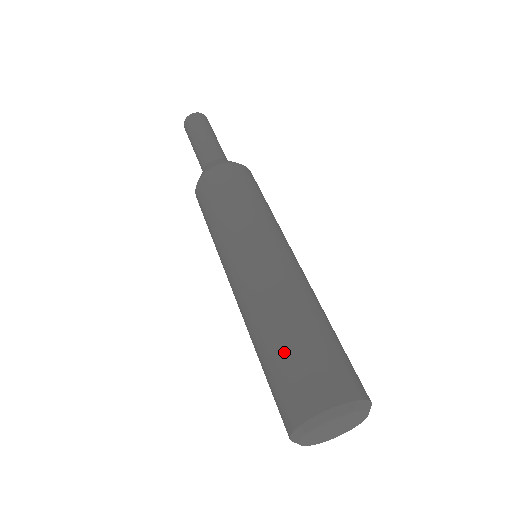
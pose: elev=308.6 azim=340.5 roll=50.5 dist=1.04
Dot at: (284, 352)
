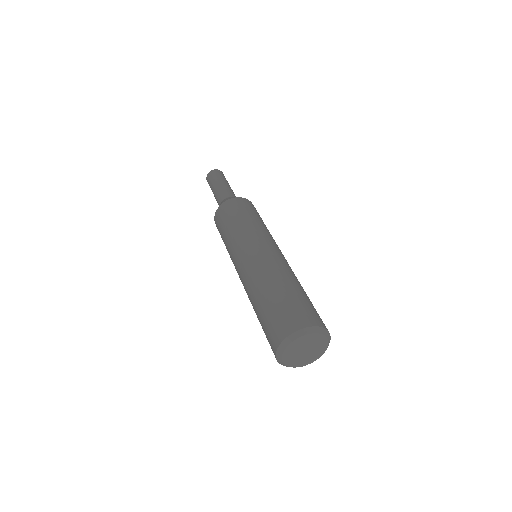
Dot at: (271, 303)
